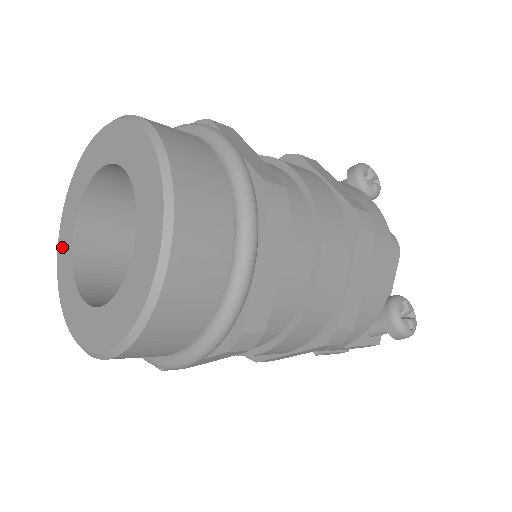
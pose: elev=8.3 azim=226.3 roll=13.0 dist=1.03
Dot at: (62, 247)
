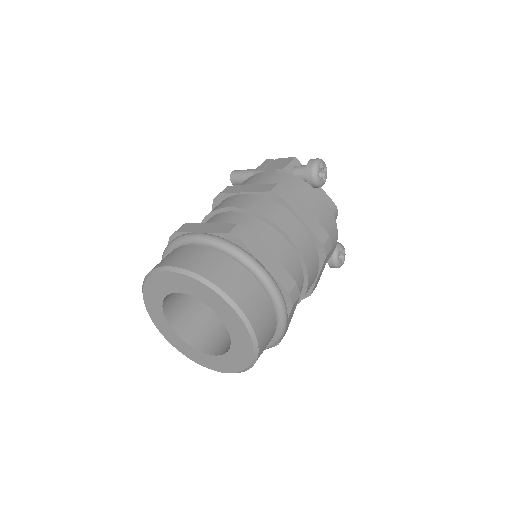
Dot at: (151, 309)
